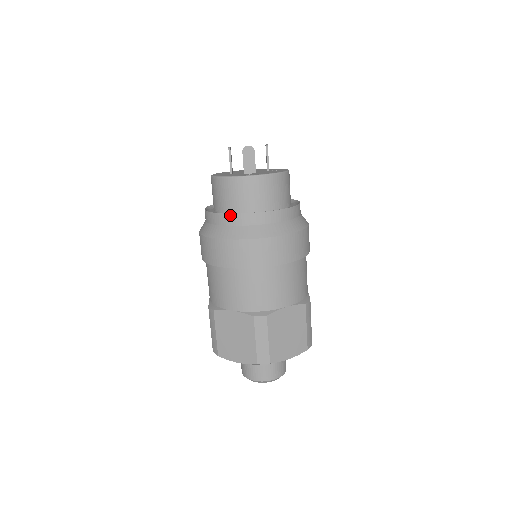
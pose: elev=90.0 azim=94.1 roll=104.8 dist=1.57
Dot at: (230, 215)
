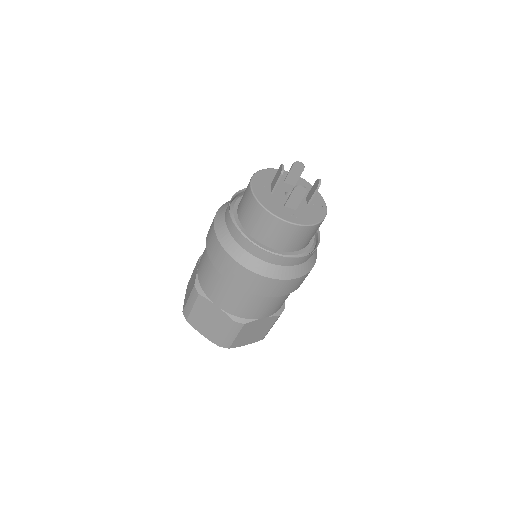
Dot at: (254, 246)
